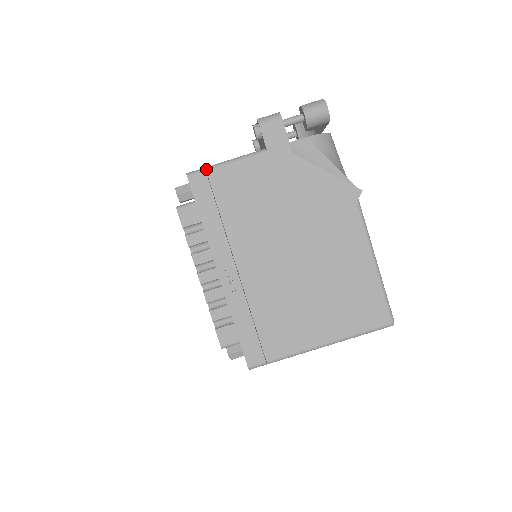
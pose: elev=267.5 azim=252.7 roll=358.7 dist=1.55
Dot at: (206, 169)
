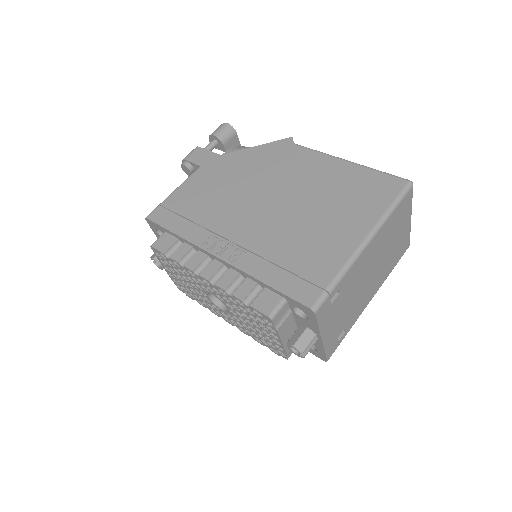
Dot at: (159, 205)
